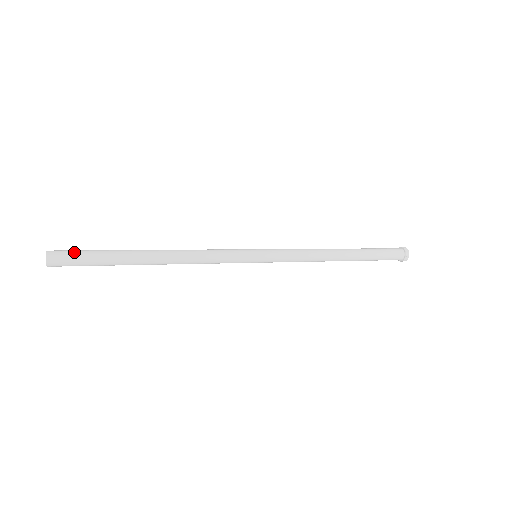
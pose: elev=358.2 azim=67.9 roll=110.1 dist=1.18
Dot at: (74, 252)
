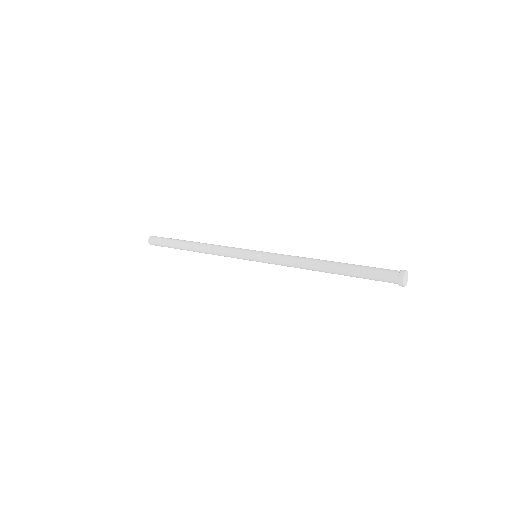
Dot at: (159, 240)
